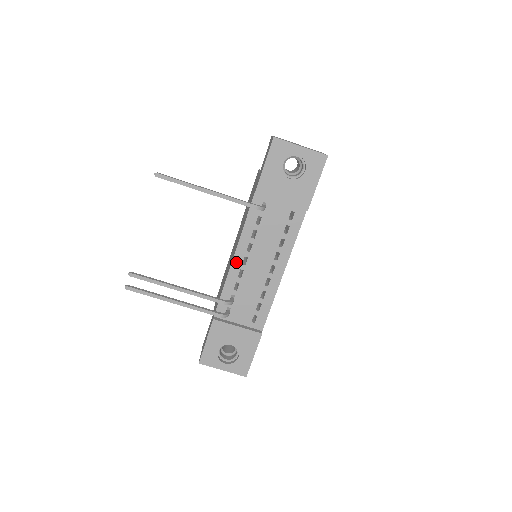
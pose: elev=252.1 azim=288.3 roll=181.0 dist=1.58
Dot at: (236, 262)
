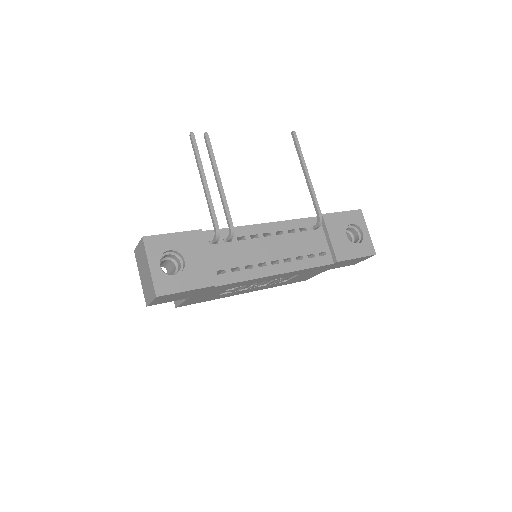
Dot at: (261, 227)
